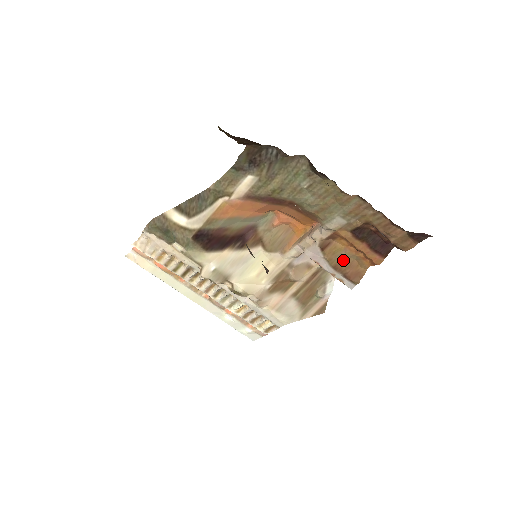
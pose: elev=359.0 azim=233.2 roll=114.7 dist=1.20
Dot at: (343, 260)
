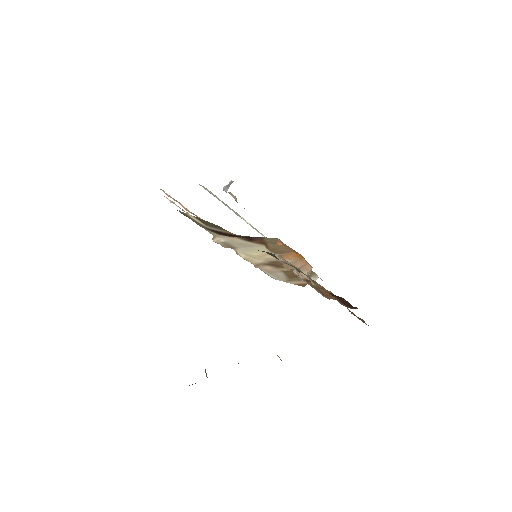
Dot at: (321, 289)
